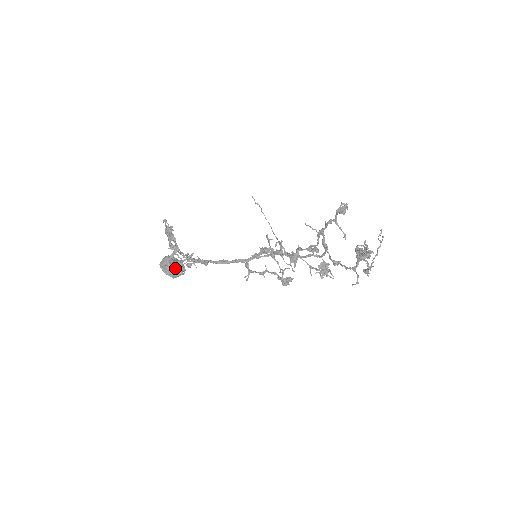
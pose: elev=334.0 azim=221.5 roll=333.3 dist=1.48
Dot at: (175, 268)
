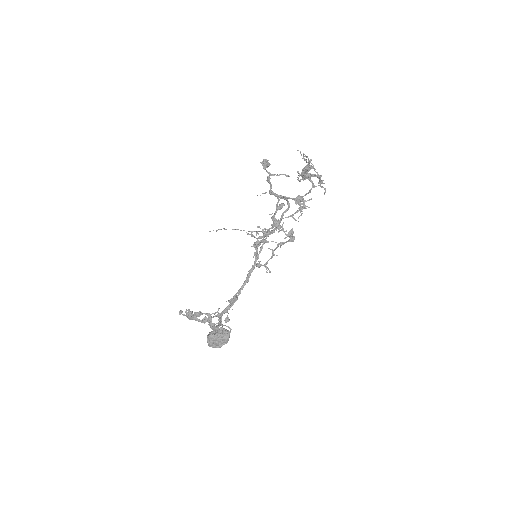
Dot at: (221, 334)
